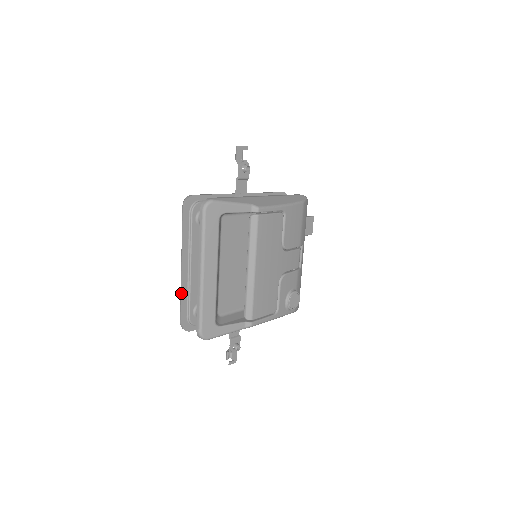
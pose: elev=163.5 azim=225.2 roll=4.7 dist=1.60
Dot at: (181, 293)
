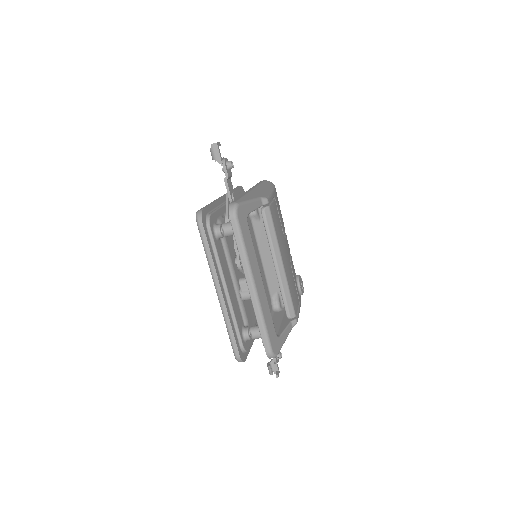
Dot at: (227, 323)
